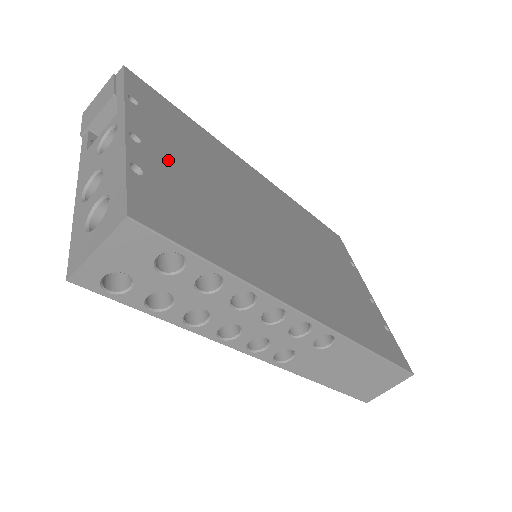
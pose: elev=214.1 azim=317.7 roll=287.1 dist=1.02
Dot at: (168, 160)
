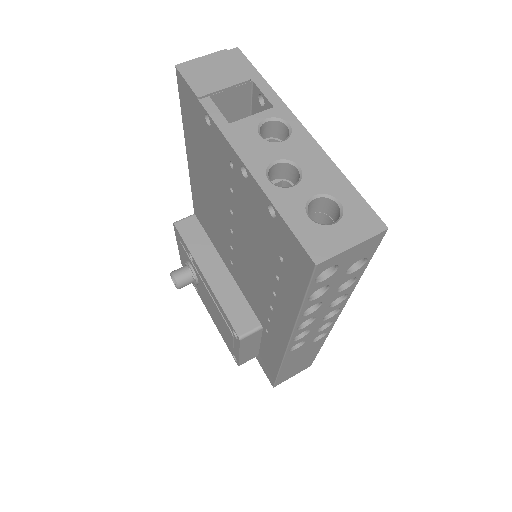
Dot at: occluded
